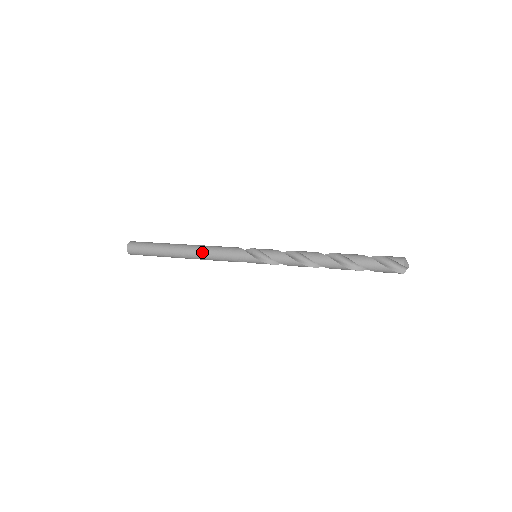
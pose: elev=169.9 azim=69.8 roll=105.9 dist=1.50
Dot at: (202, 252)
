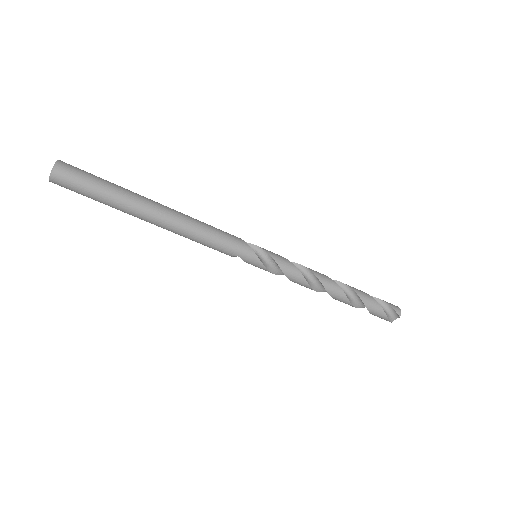
Dot at: (190, 227)
